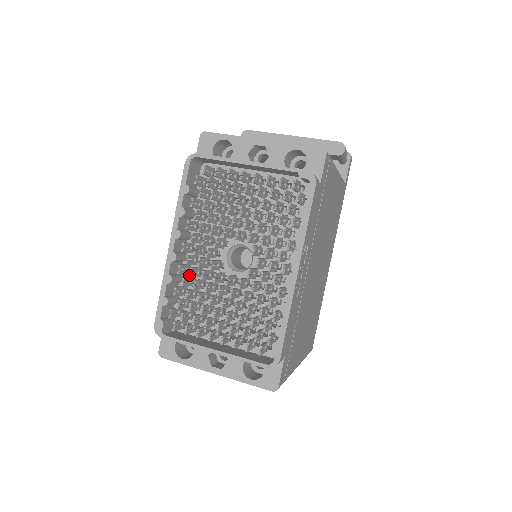
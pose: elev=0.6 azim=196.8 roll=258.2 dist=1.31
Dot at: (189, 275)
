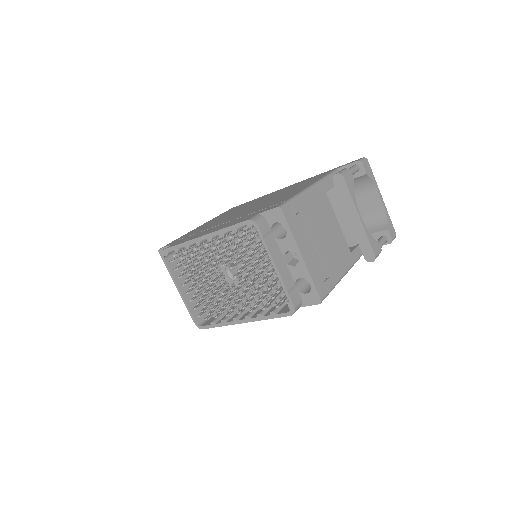
Dot at: (198, 258)
